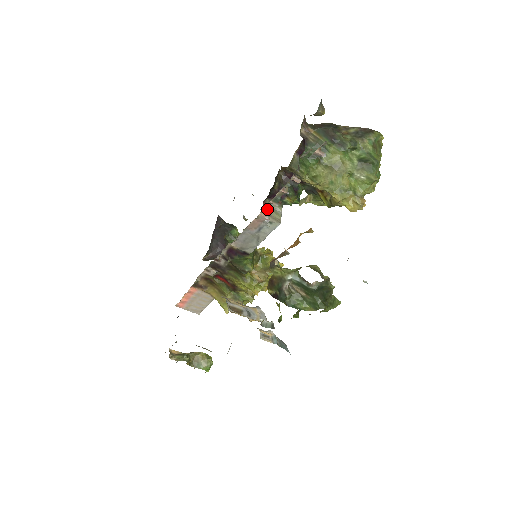
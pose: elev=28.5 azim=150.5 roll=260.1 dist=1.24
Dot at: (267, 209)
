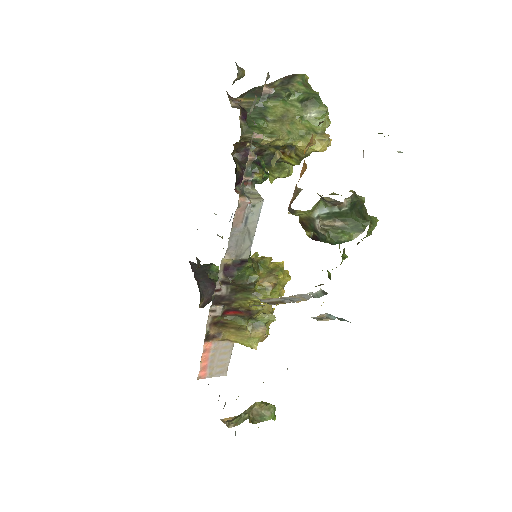
Dot at: occluded
